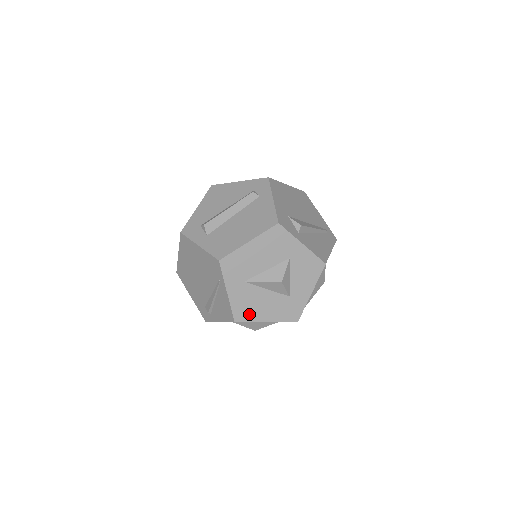
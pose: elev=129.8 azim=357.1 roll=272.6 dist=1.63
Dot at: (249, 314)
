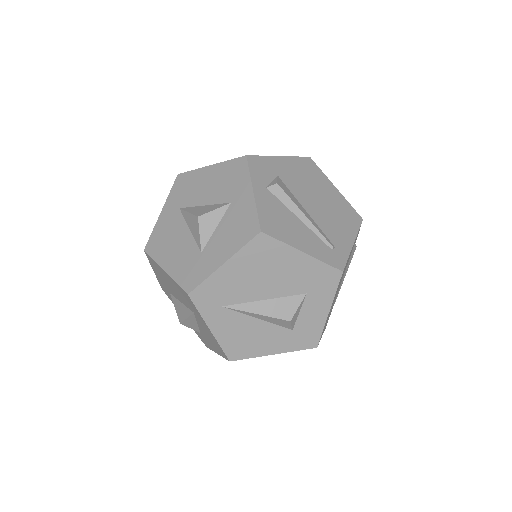
Dot at: (159, 250)
